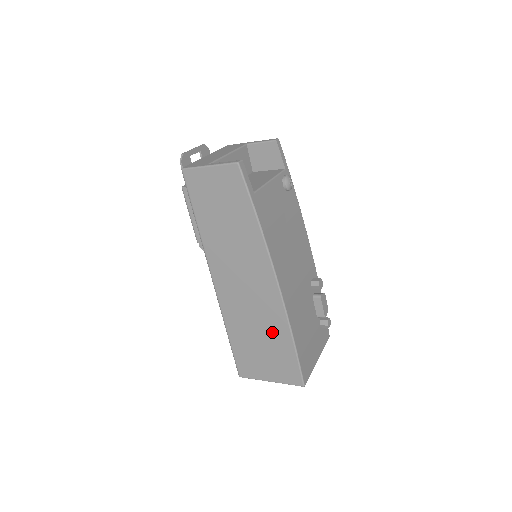
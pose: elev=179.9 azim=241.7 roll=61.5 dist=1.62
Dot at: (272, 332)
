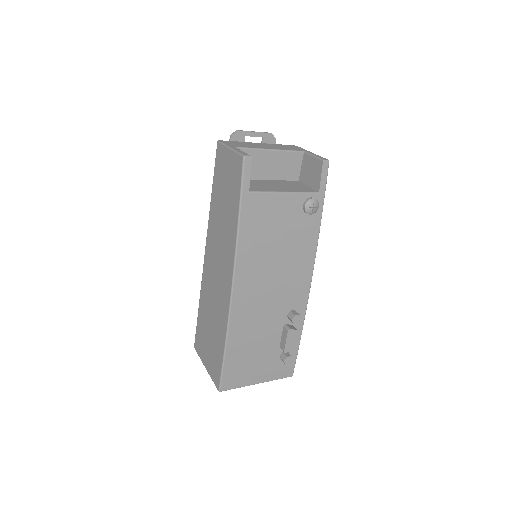
Dot at: (218, 325)
